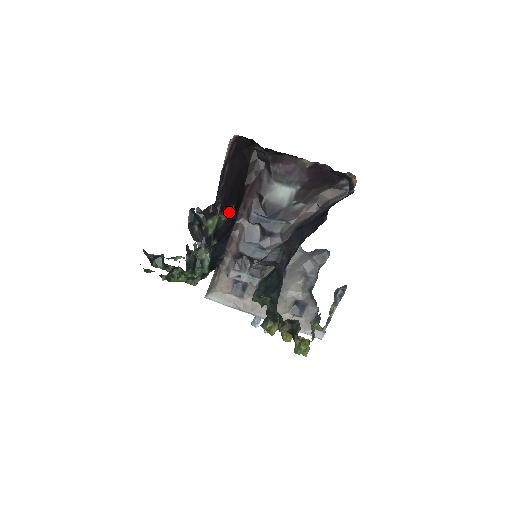
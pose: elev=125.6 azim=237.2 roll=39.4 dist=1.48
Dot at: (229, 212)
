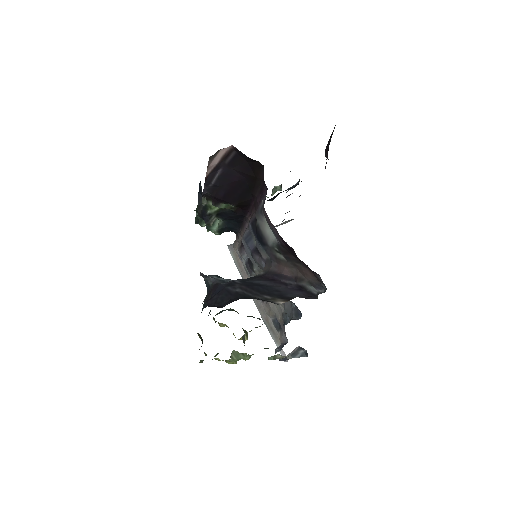
Dot at: (230, 207)
